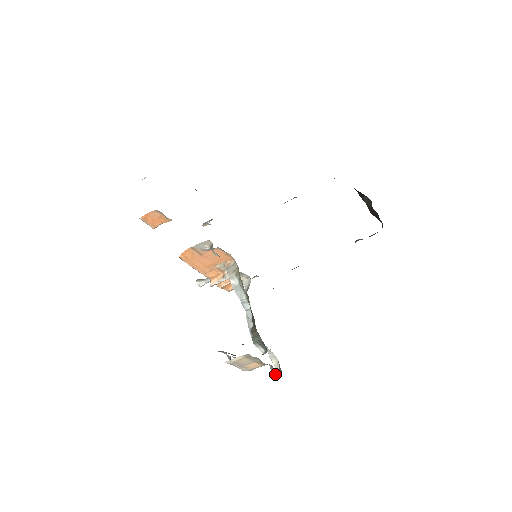
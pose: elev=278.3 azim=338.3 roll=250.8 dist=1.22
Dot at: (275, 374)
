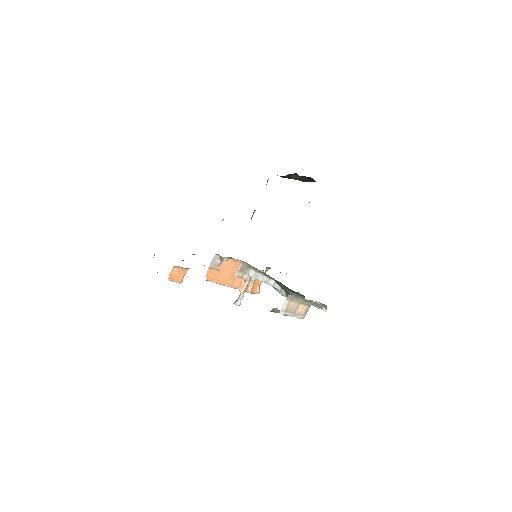
Dot at: (320, 305)
